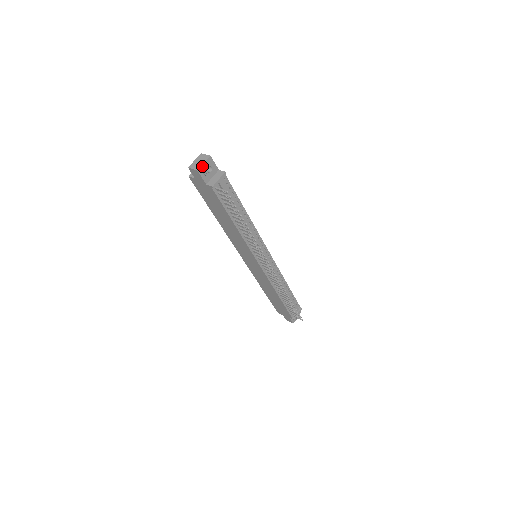
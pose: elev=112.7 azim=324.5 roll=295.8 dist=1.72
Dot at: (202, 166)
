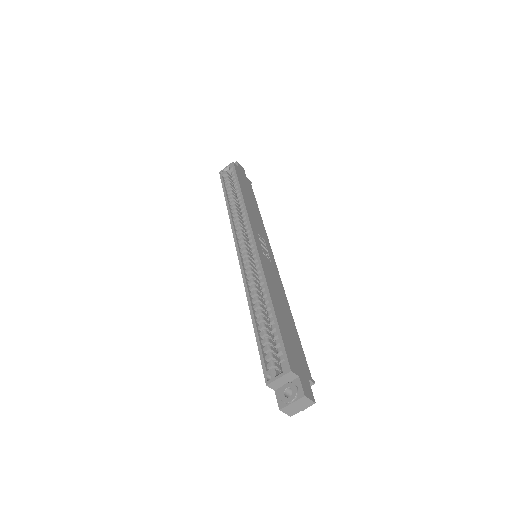
Dot at: (298, 411)
